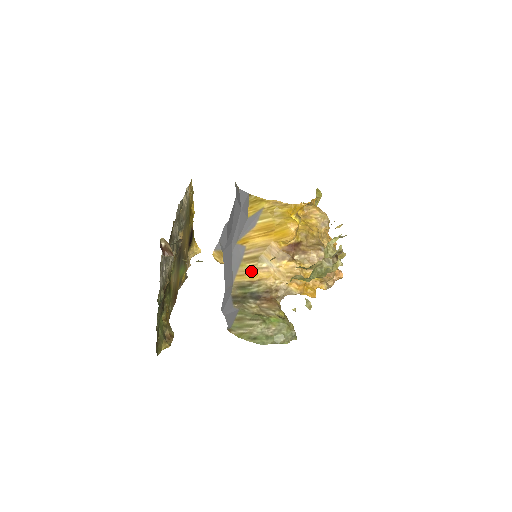
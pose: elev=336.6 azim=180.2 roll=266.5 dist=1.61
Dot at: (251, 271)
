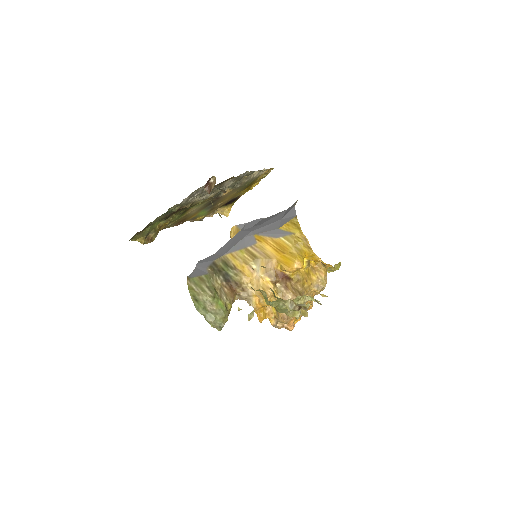
Dot at: (242, 261)
